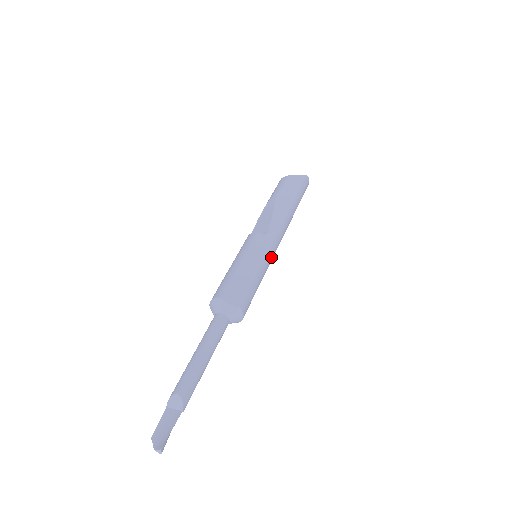
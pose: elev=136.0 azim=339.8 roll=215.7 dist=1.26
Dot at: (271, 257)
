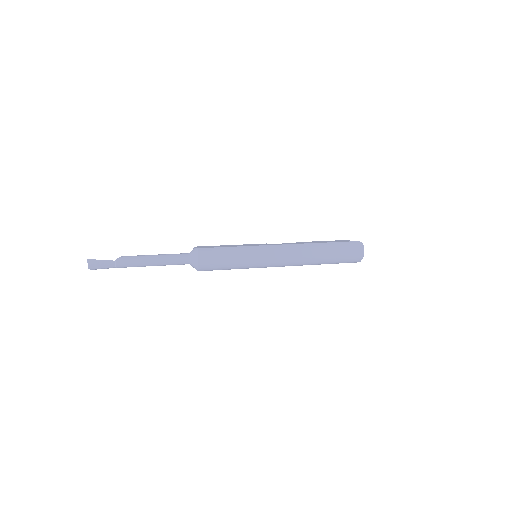
Dot at: (259, 251)
